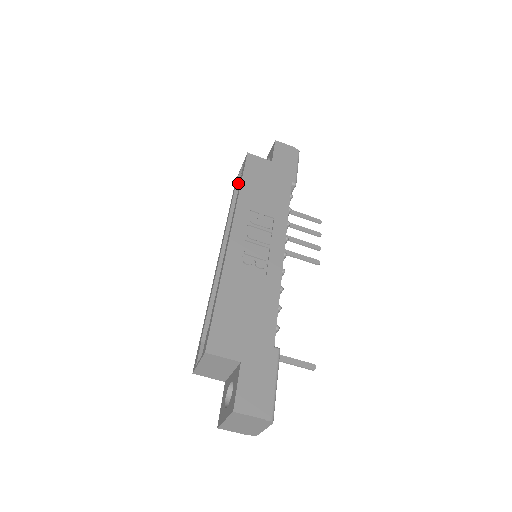
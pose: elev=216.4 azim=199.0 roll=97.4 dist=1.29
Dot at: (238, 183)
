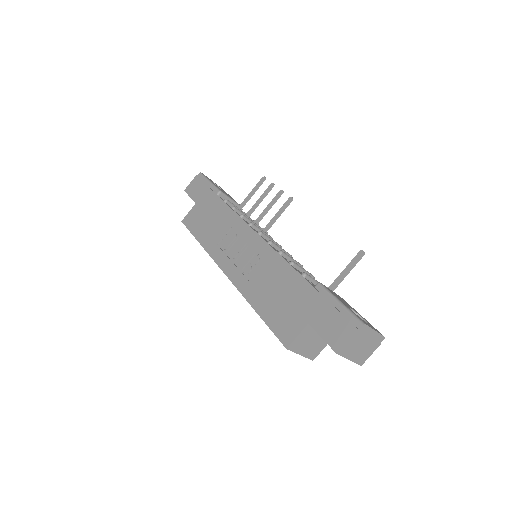
Dot at: occluded
